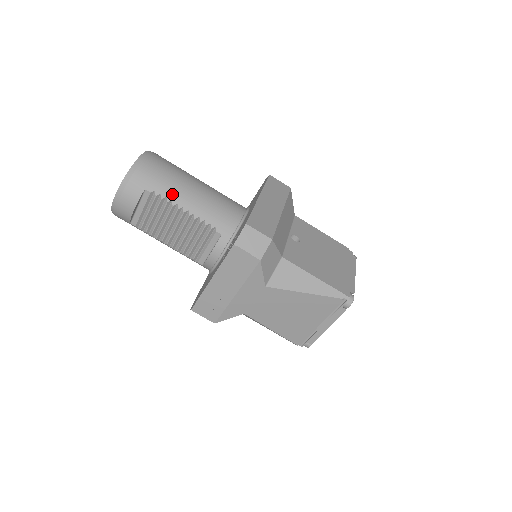
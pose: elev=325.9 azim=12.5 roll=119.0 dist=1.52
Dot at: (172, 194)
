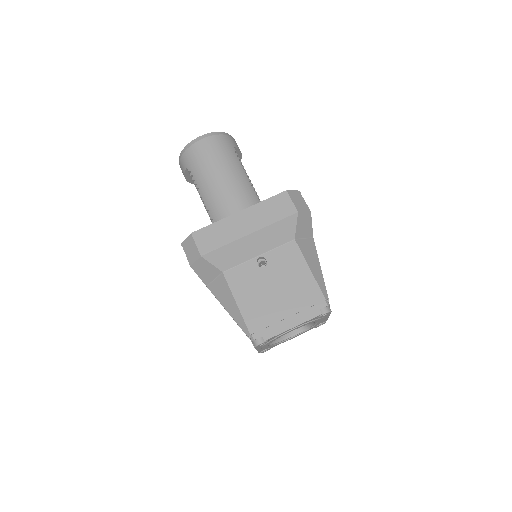
Dot at: (198, 179)
